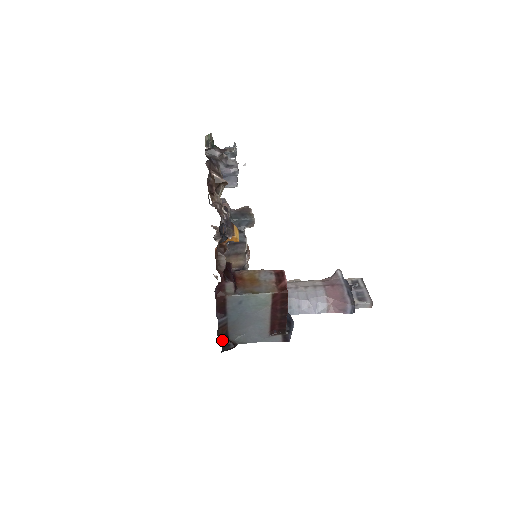
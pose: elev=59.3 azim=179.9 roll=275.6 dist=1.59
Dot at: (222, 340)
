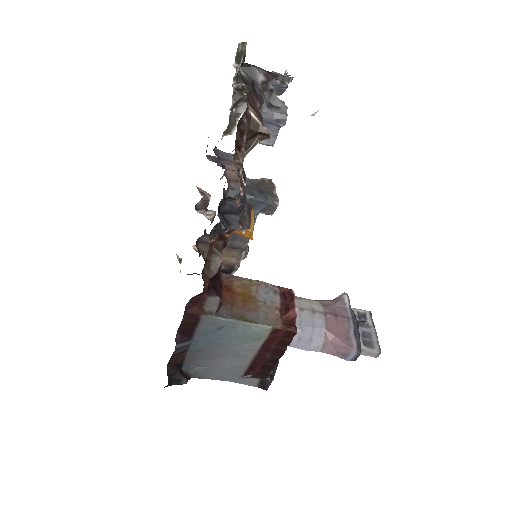
Dot at: (172, 371)
